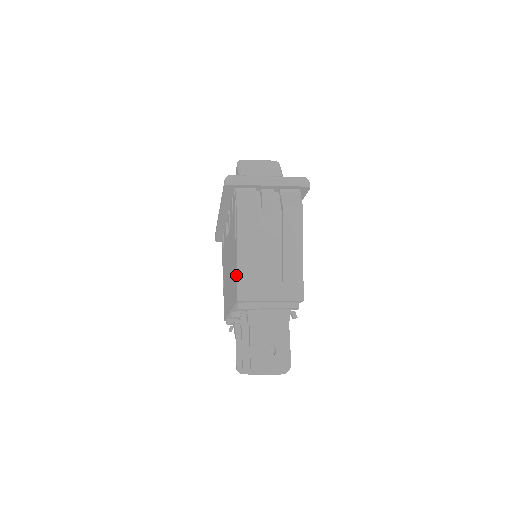
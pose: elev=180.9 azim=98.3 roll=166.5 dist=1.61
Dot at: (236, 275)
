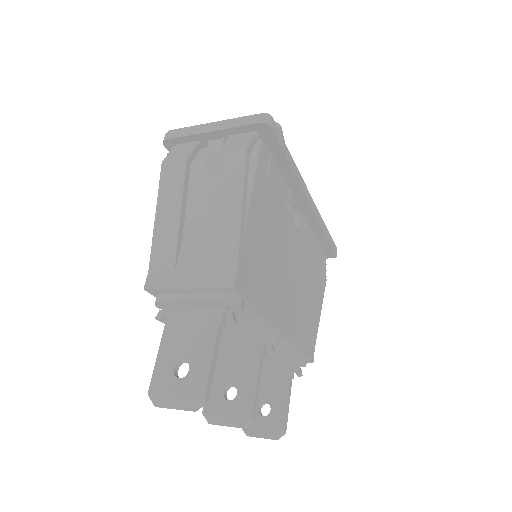
Dot at: (151, 254)
